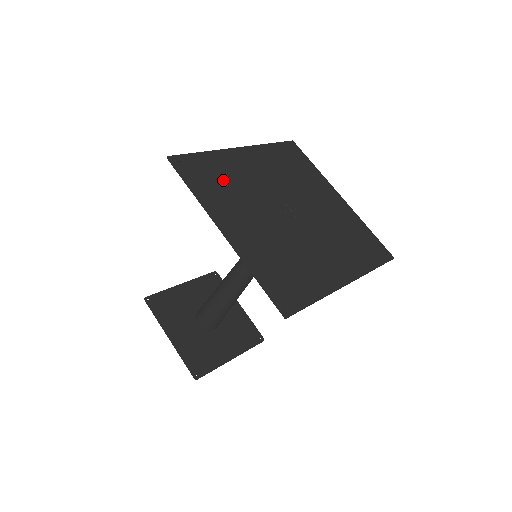
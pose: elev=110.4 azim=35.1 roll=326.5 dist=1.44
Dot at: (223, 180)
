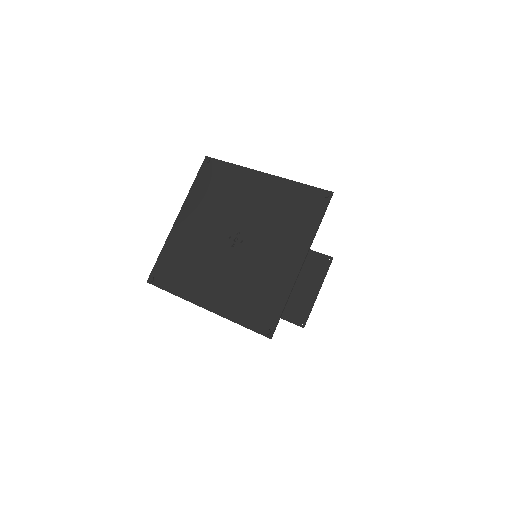
Dot at: (219, 189)
